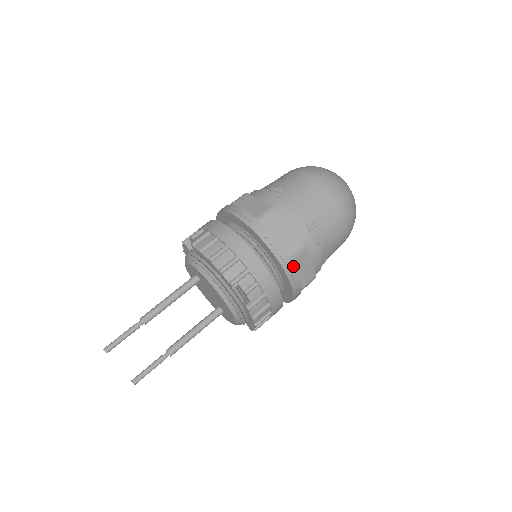
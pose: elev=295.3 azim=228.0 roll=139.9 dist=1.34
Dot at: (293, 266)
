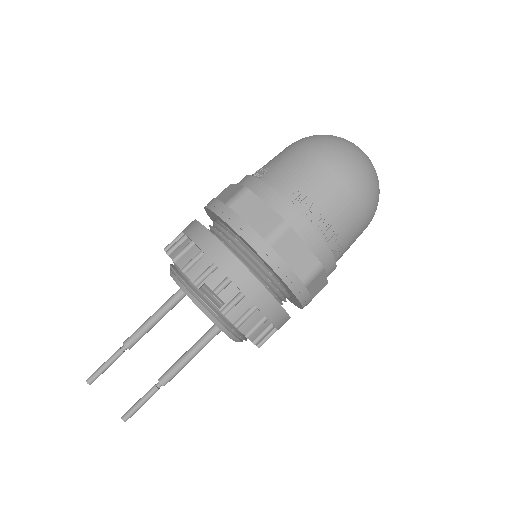
Dot at: (275, 252)
